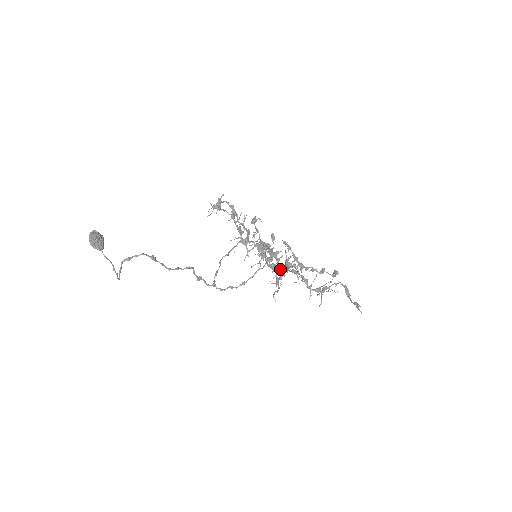
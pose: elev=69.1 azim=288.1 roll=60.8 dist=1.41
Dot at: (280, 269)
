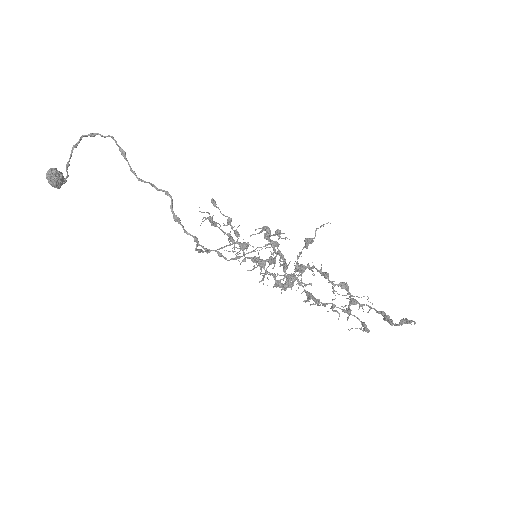
Dot at: occluded
